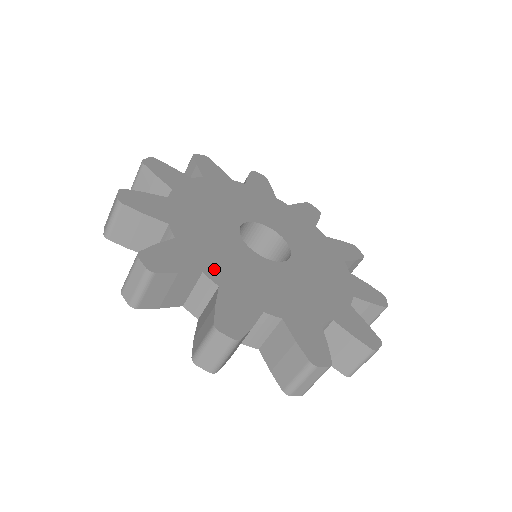
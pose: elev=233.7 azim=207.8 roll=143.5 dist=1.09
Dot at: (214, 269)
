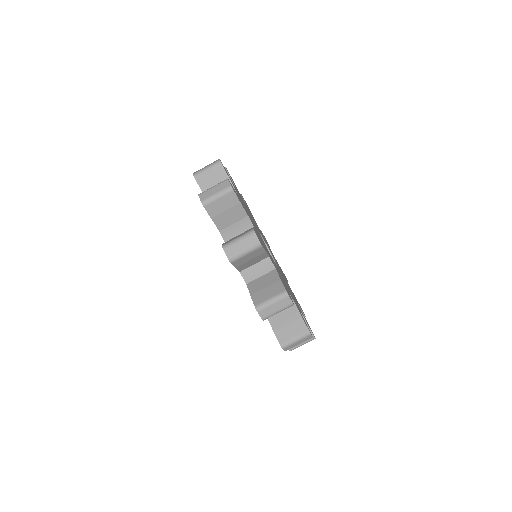
Dot at: occluded
